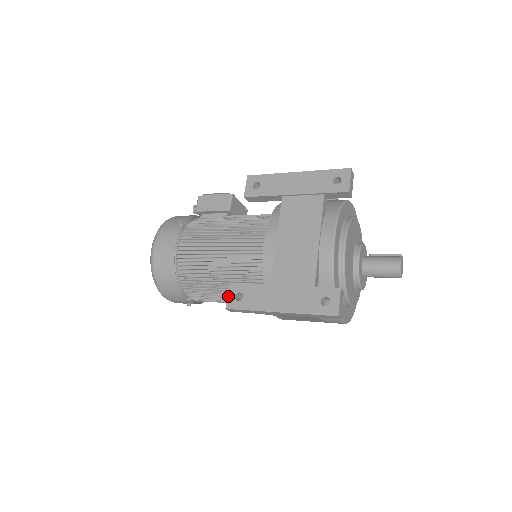
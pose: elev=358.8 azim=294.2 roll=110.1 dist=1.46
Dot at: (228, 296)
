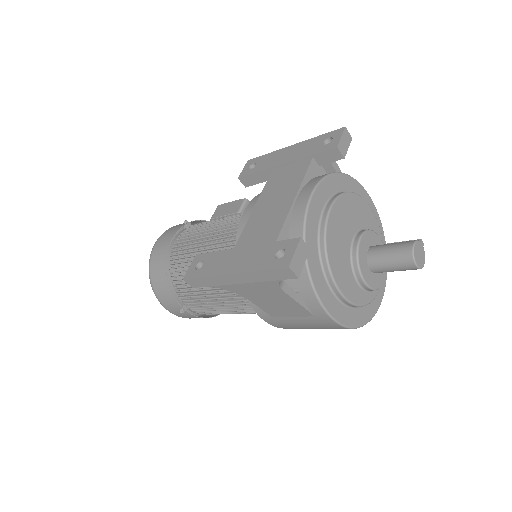
Dot at: (190, 266)
